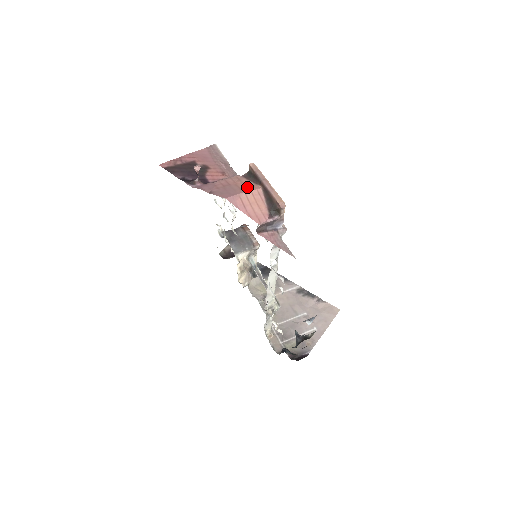
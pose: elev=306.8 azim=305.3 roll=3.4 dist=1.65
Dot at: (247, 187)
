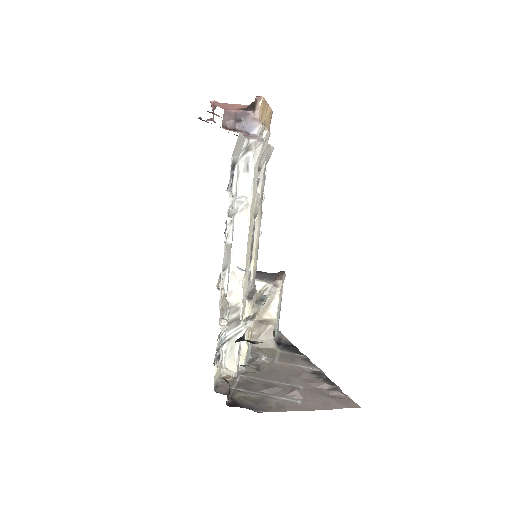
Dot at: occluded
